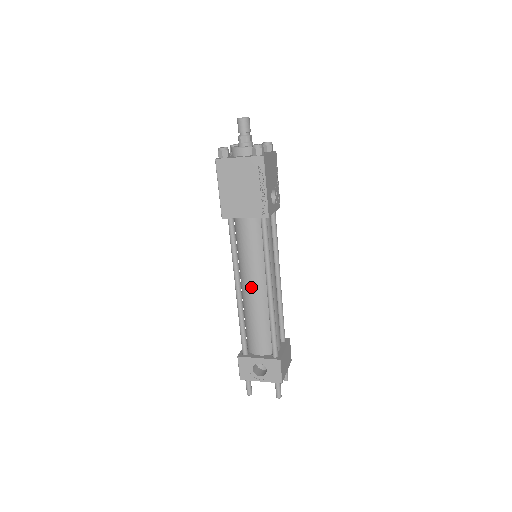
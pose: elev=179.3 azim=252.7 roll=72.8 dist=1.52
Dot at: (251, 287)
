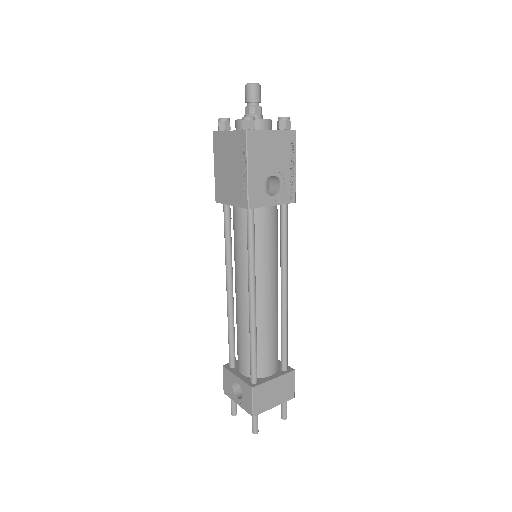
Dot at: (238, 290)
